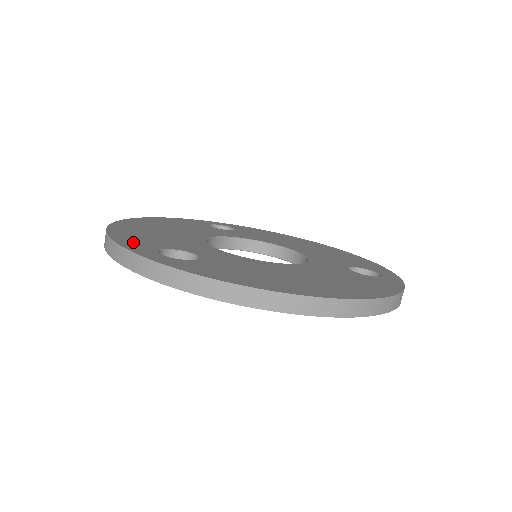
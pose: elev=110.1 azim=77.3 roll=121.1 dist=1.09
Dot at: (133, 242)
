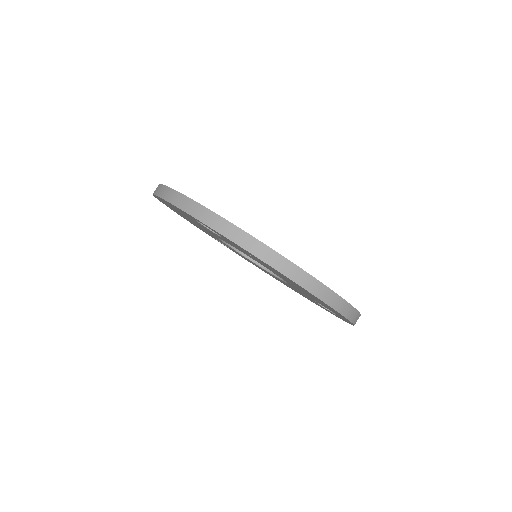
Dot at: occluded
